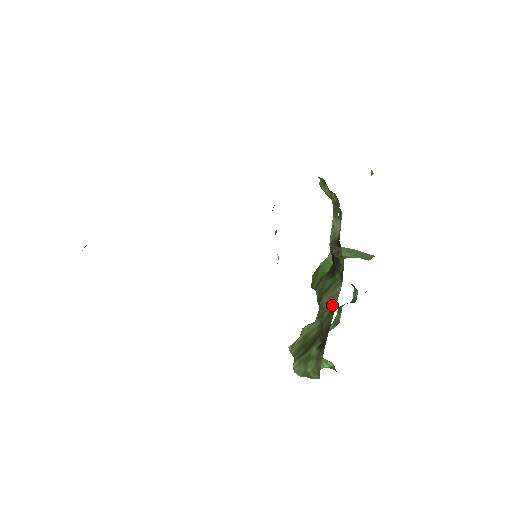
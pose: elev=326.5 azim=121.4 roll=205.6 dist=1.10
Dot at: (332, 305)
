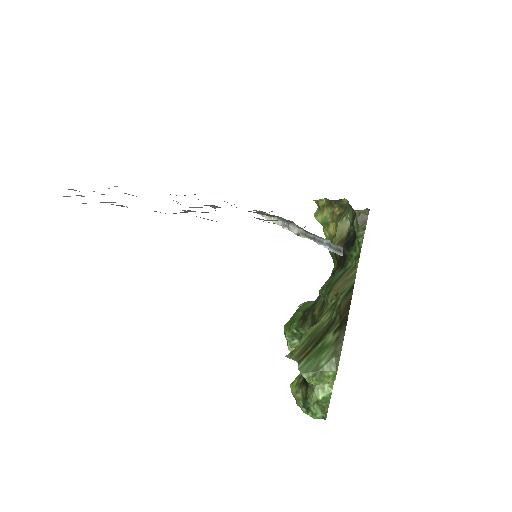
Dot at: (349, 285)
